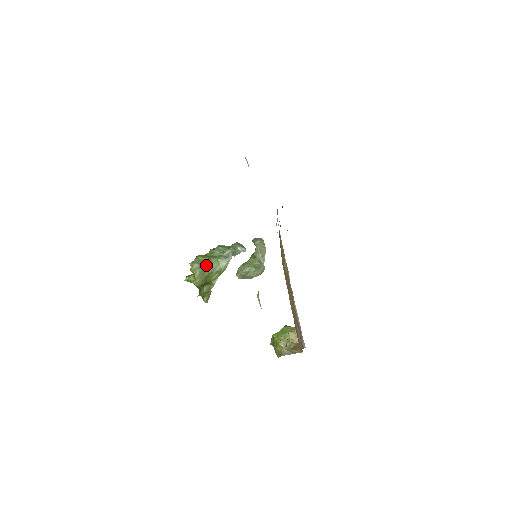
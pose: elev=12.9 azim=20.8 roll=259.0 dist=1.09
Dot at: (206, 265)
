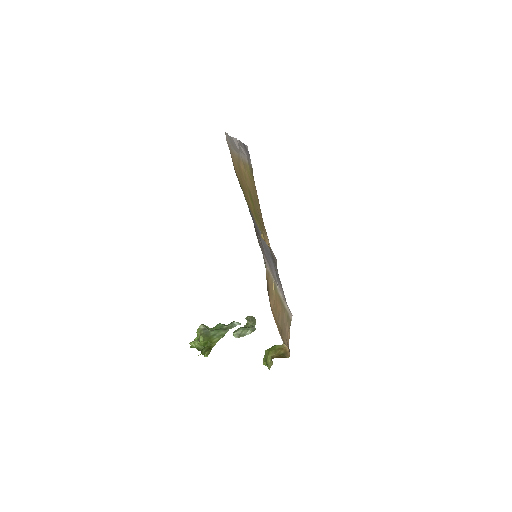
Dot at: (209, 330)
